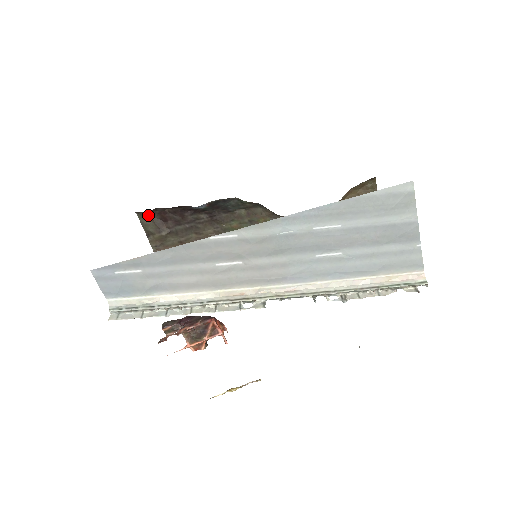
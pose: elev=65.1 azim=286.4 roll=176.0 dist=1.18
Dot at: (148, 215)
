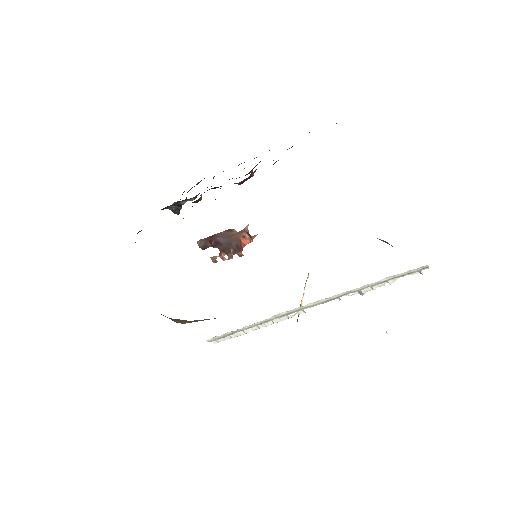
Dot at: occluded
